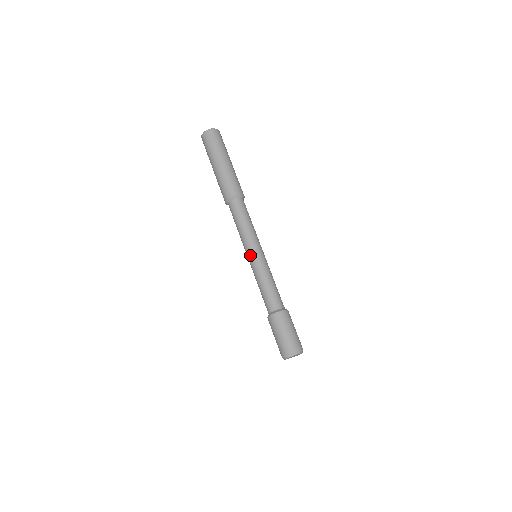
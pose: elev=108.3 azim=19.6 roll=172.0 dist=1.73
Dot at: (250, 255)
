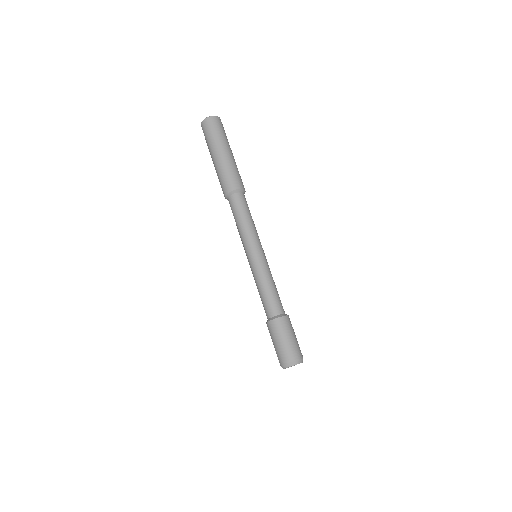
Dot at: (247, 257)
